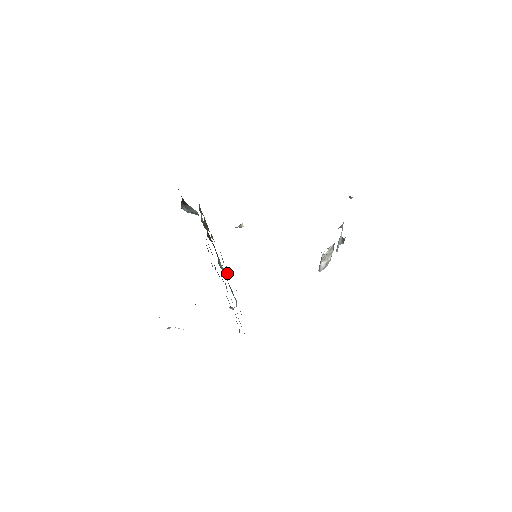
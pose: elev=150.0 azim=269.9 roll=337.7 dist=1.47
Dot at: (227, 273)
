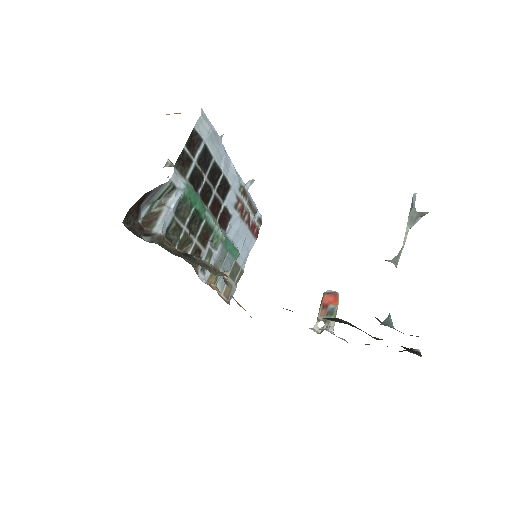
Dot at: (217, 283)
